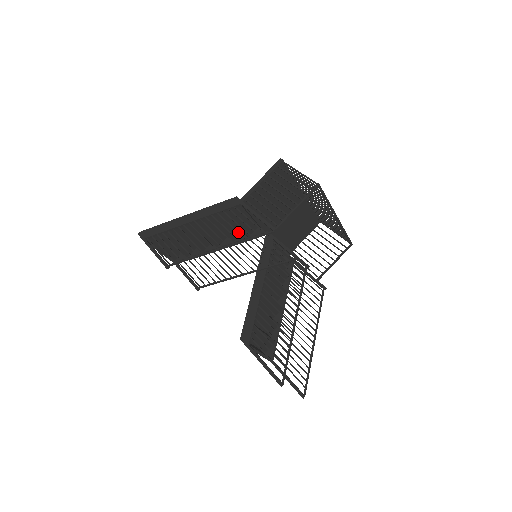
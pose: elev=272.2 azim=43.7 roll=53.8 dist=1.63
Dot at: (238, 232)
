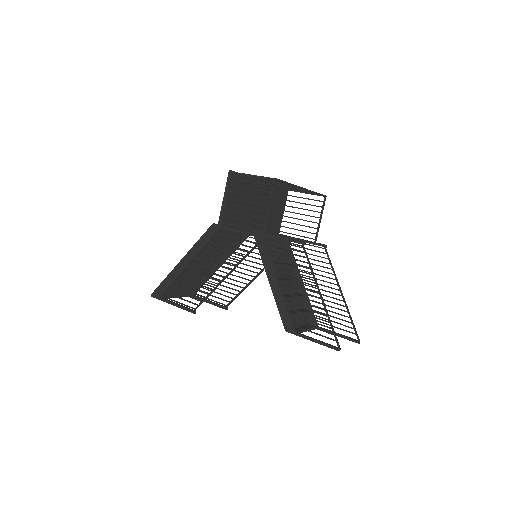
Dot at: occluded
